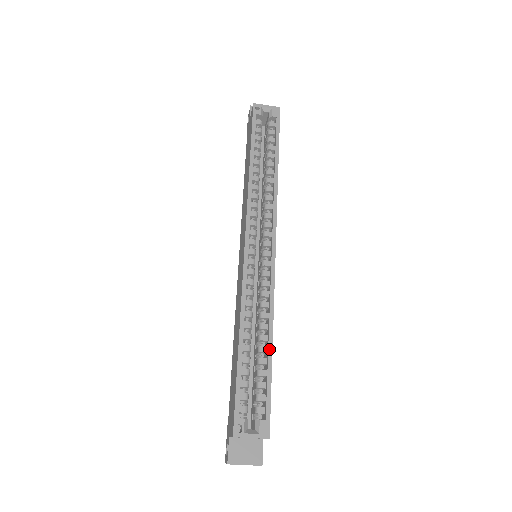
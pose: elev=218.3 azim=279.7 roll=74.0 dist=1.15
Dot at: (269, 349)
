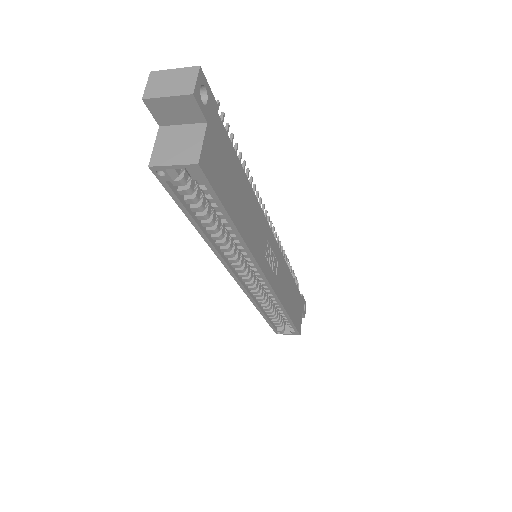
Dot at: (286, 317)
